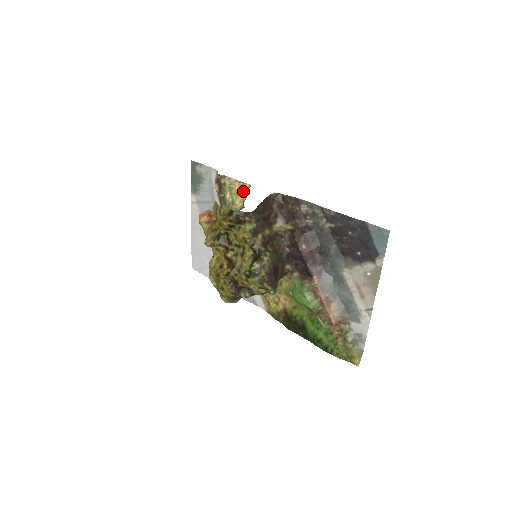
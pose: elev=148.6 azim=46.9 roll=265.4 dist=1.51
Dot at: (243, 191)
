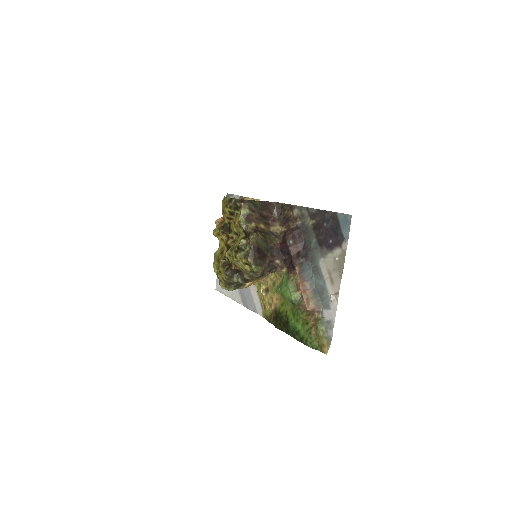
Dot at: occluded
